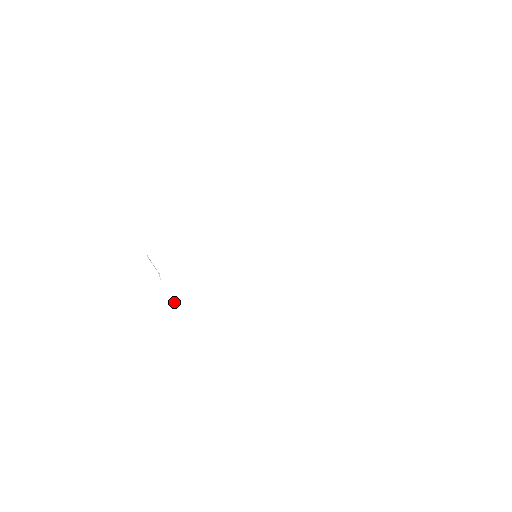
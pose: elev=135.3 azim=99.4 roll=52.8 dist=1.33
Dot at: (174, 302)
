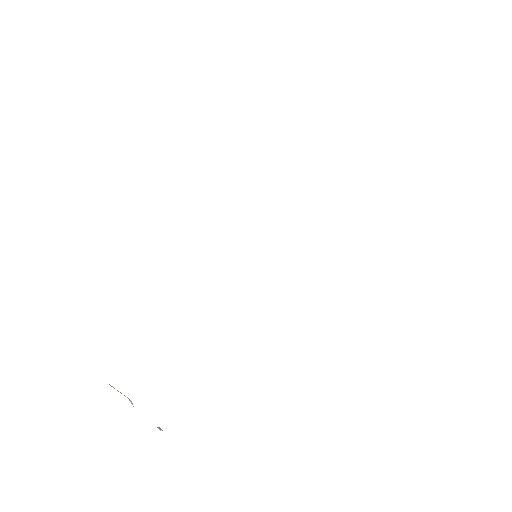
Dot at: (160, 429)
